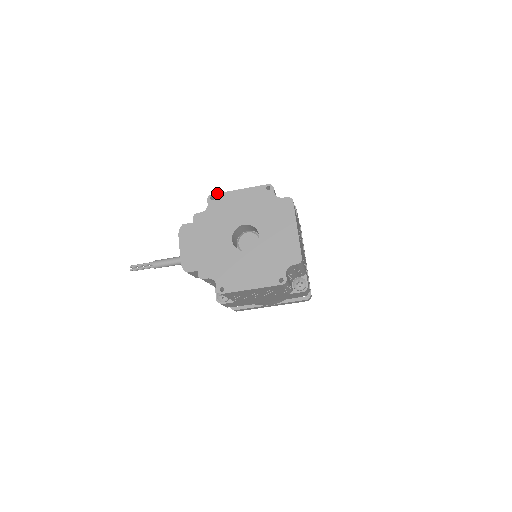
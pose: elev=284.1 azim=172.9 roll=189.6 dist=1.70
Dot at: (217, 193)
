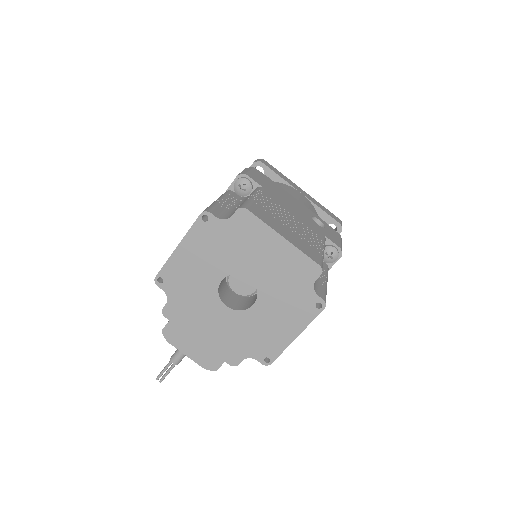
Dot at: (159, 271)
